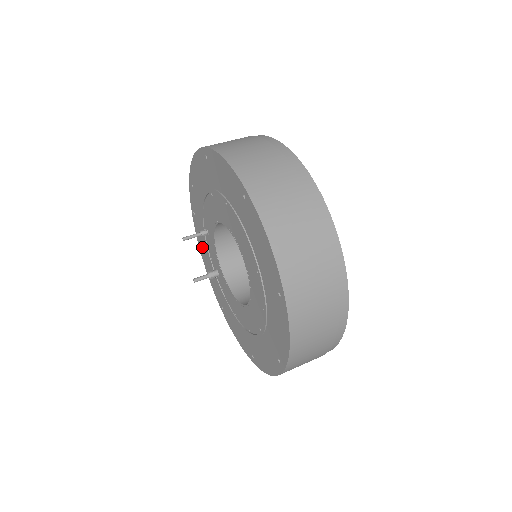
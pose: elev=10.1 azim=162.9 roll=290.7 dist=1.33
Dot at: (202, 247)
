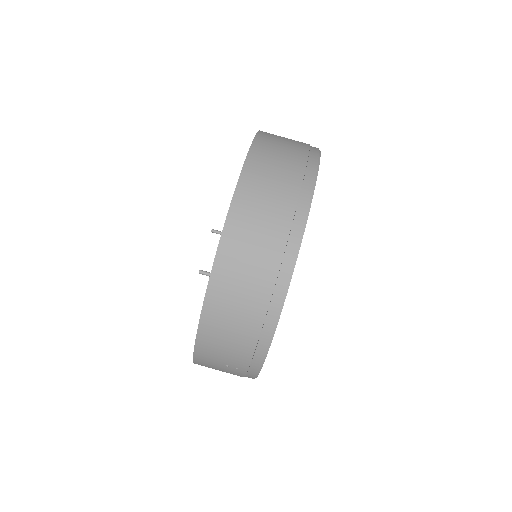
Dot at: occluded
